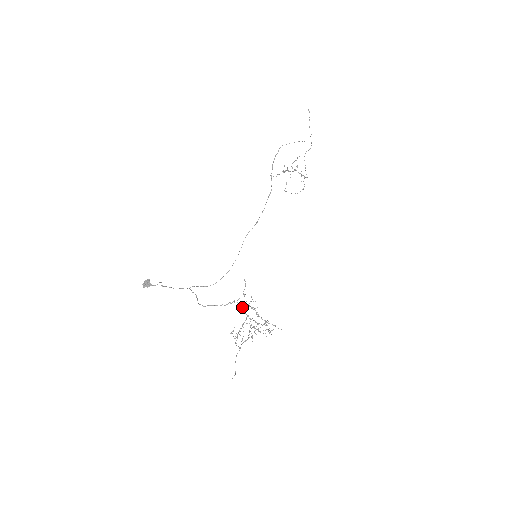
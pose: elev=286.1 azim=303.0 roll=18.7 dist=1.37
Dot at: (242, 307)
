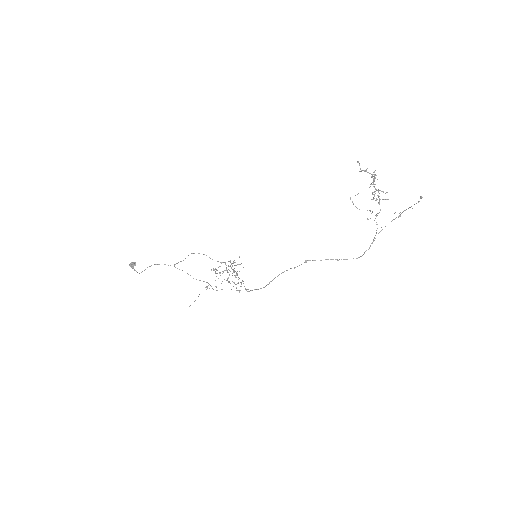
Dot at: (226, 269)
